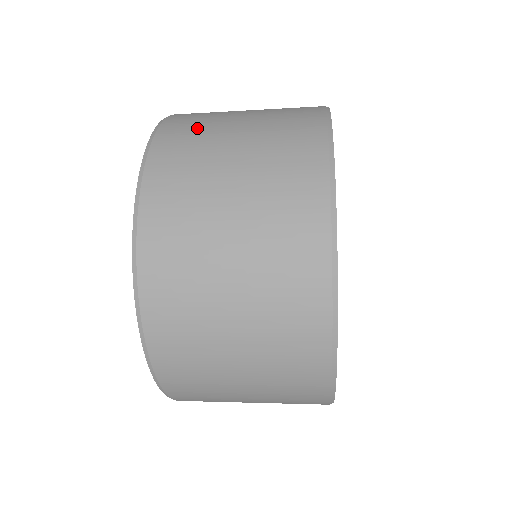
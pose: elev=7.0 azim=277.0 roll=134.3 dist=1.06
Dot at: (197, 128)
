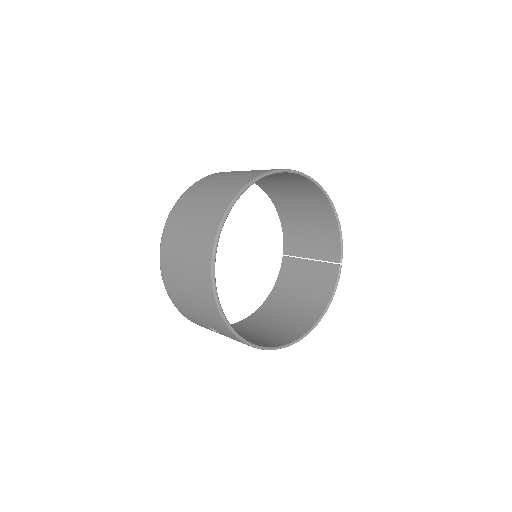
Dot at: occluded
